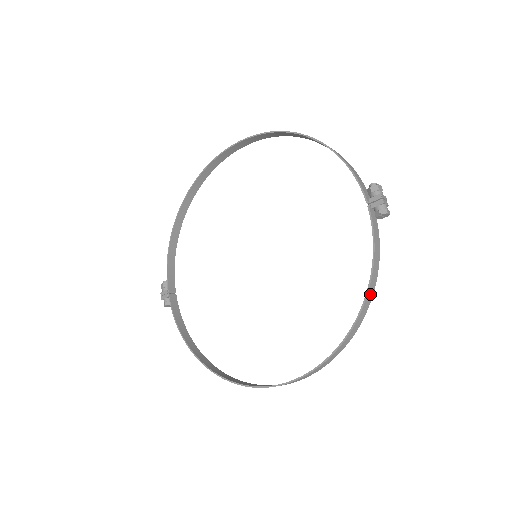
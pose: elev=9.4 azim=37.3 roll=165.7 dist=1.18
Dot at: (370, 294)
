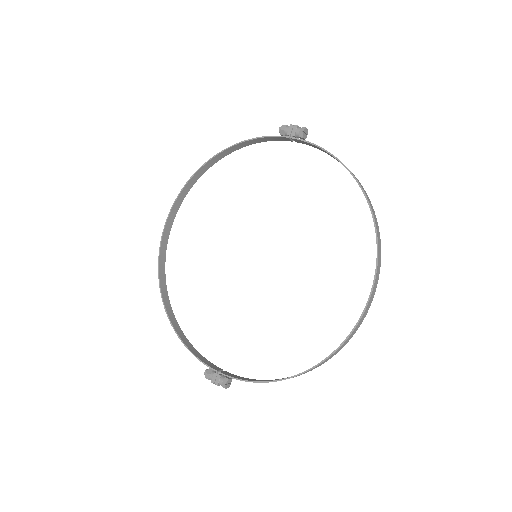
Dot at: (350, 171)
